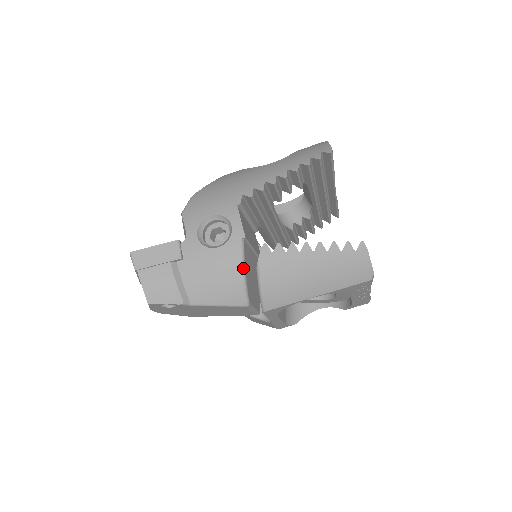
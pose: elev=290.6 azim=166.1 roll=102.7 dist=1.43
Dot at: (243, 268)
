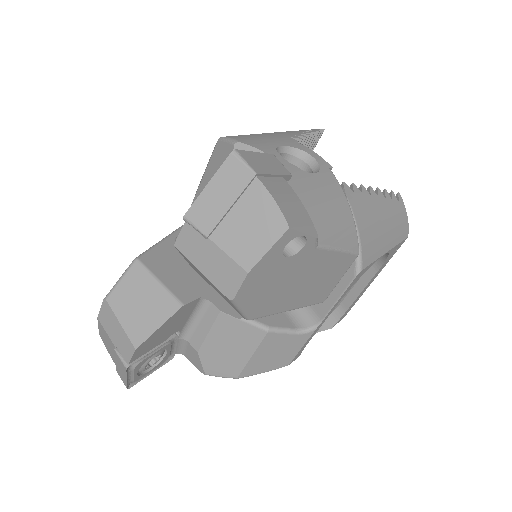
Dot at: (347, 200)
